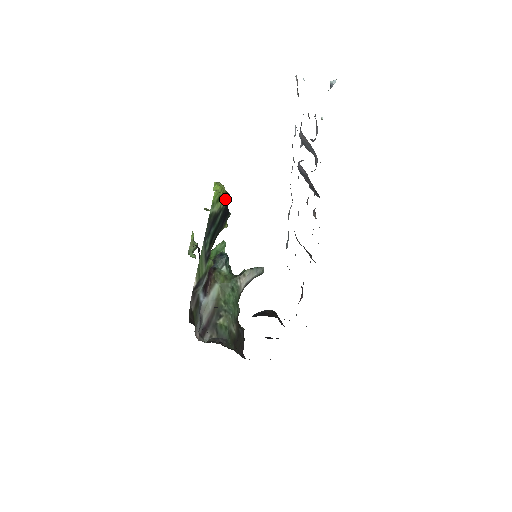
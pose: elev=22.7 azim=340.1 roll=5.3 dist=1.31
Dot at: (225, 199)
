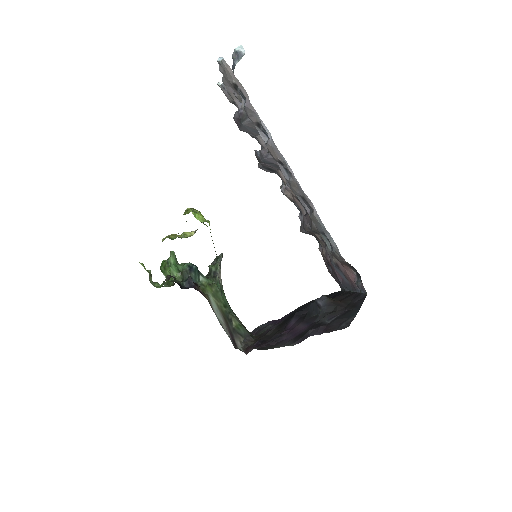
Dot at: occluded
